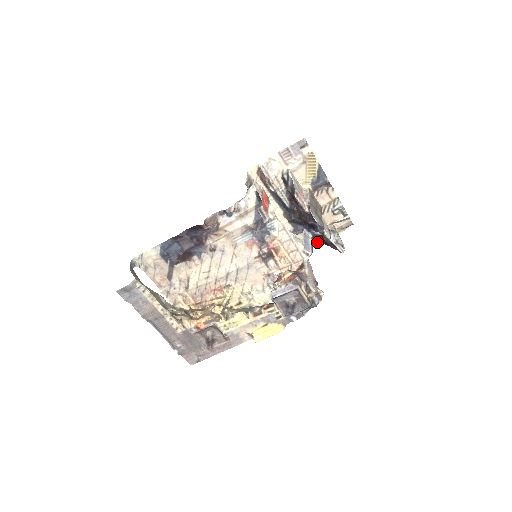
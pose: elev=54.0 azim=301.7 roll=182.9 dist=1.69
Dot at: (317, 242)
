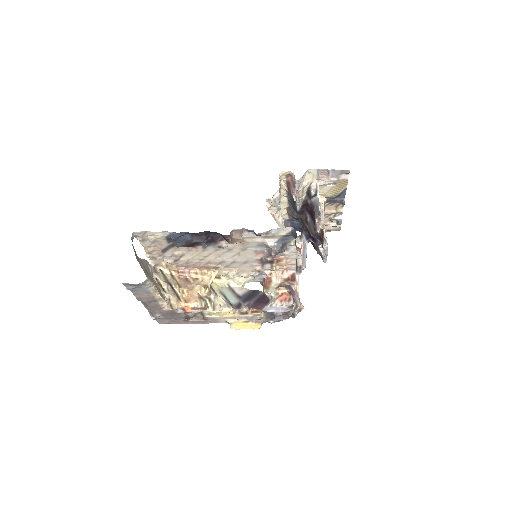
Dot at: (301, 232)
